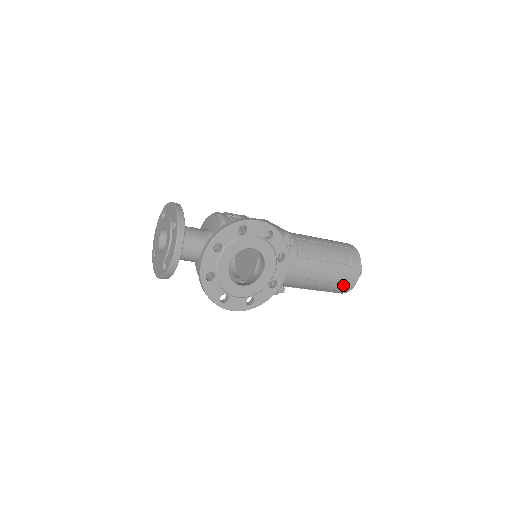
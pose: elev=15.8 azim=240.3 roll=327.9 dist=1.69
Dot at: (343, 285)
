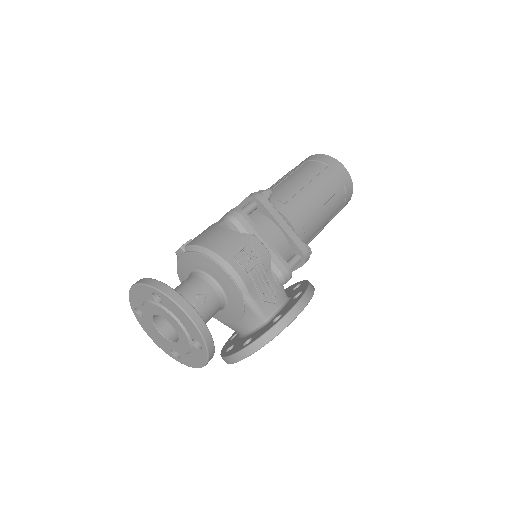
Dot at: occluded
